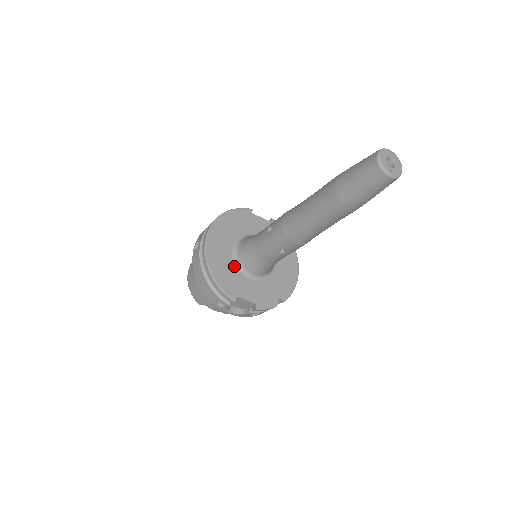
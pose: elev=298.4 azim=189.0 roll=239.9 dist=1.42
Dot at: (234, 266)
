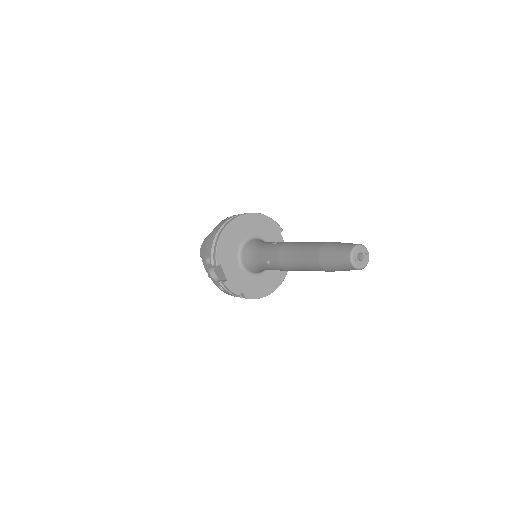
Dot at: (237, 247)
